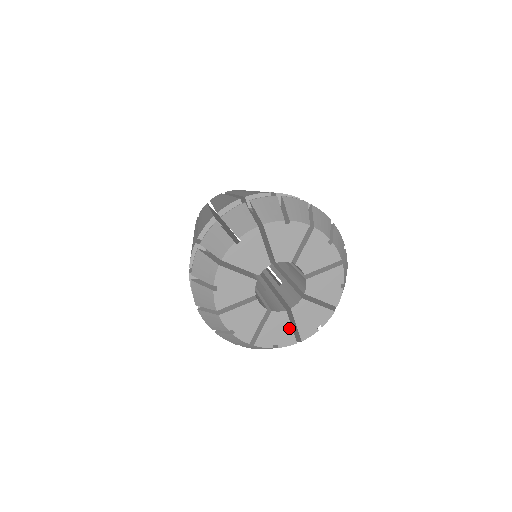
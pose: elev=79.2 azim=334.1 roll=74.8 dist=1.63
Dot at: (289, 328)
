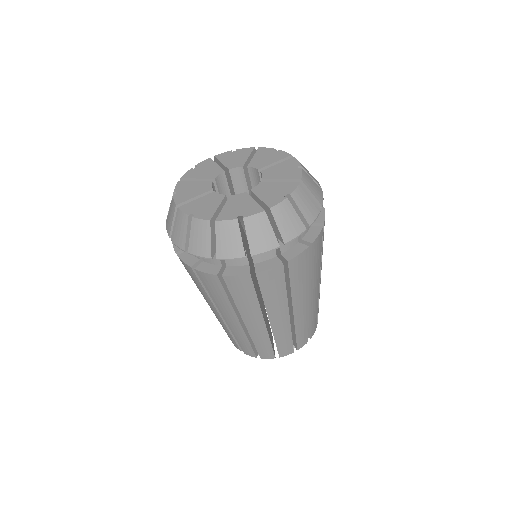
Dot at: (252, 202)
